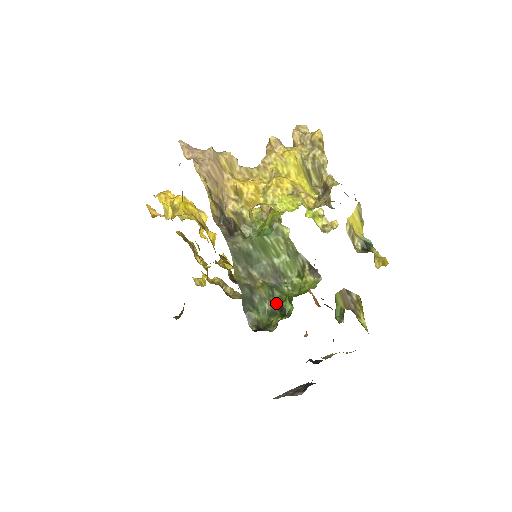
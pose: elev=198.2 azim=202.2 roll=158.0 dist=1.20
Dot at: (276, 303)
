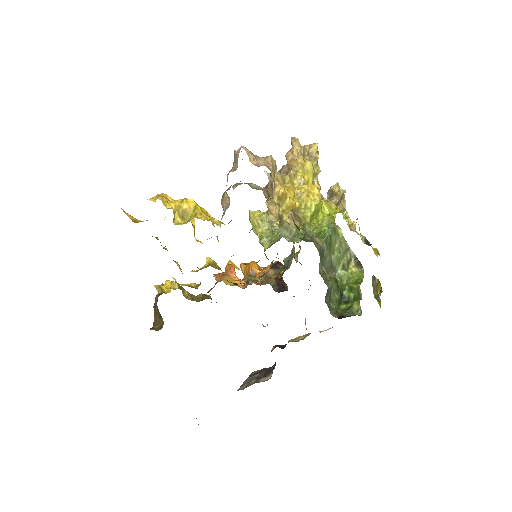
Dot at: (340, 293)
